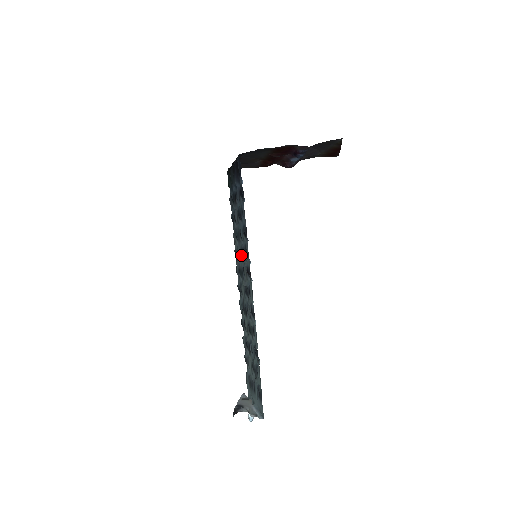
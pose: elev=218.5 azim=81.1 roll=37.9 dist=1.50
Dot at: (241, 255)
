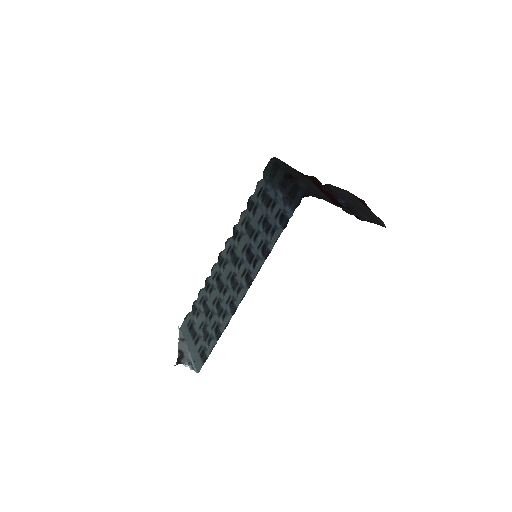
Dot at: (245, 250)
